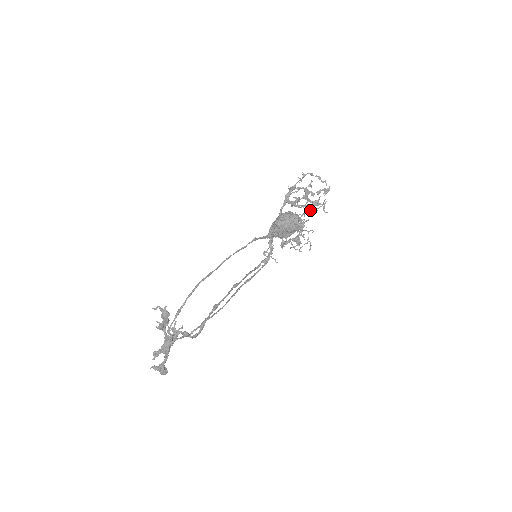
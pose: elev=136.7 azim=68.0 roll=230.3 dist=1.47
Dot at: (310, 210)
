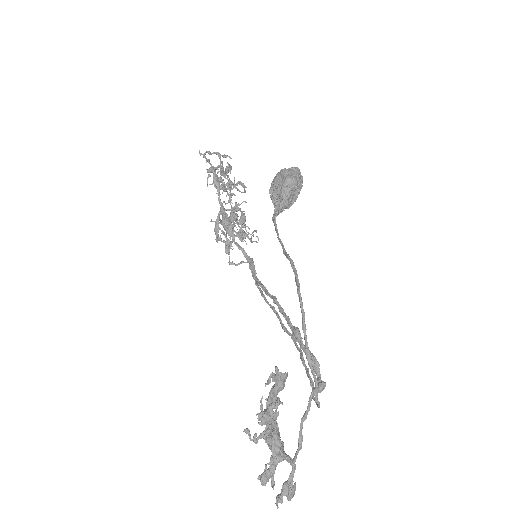
Dot at: (231, 194)
